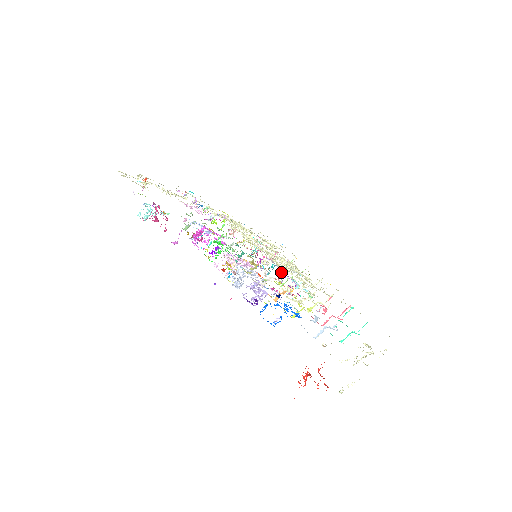
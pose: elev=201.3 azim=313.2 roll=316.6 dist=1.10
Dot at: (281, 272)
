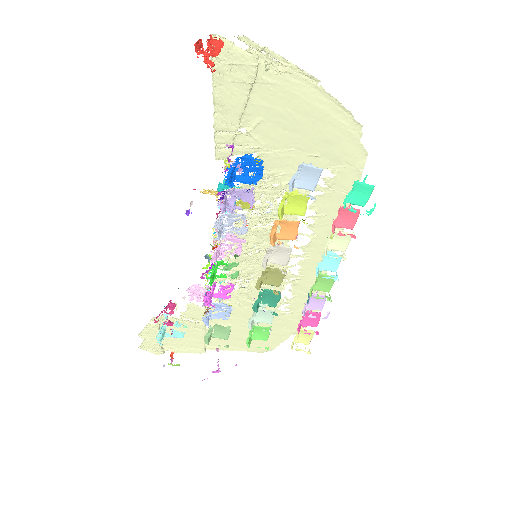
Dot at: occluded
